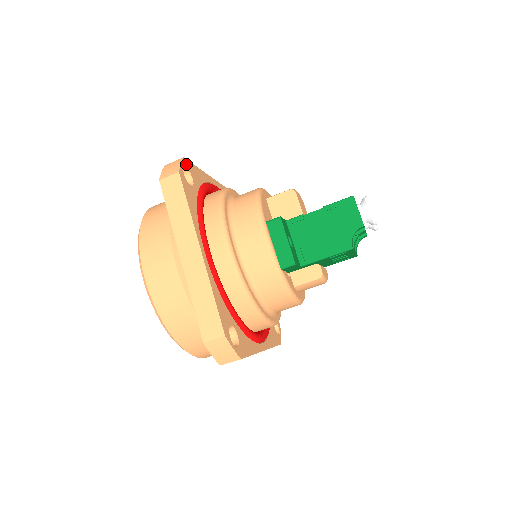
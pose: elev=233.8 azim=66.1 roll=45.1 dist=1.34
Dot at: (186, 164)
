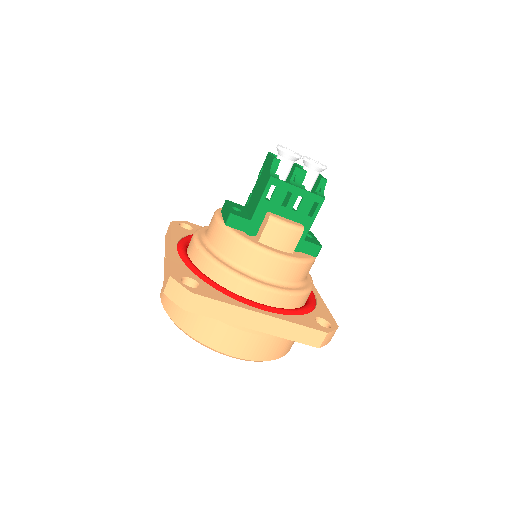
Dot at: (188, 224)
